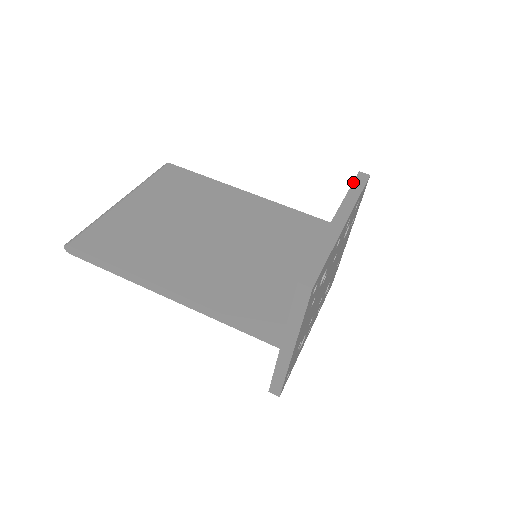
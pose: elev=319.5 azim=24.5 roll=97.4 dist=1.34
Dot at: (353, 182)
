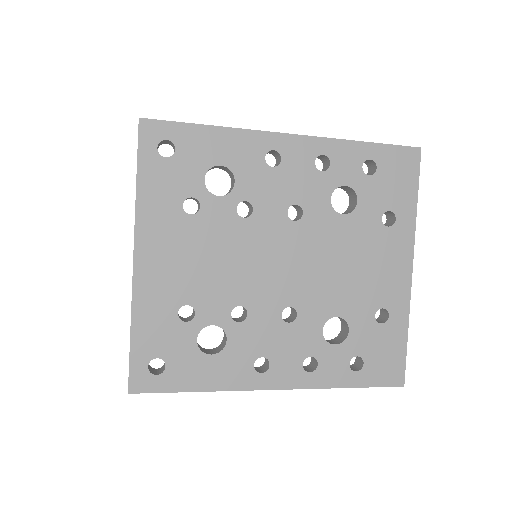
Dot at: occluded
